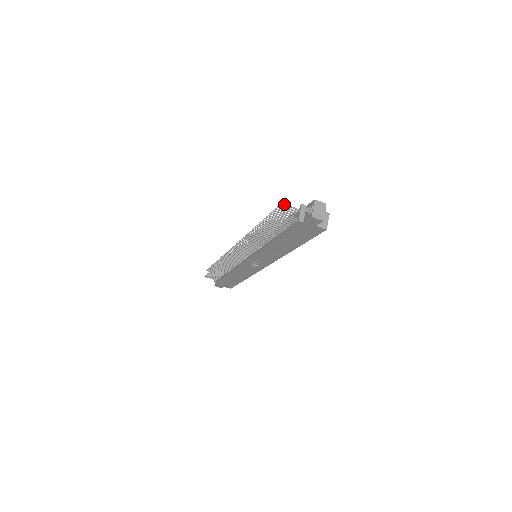
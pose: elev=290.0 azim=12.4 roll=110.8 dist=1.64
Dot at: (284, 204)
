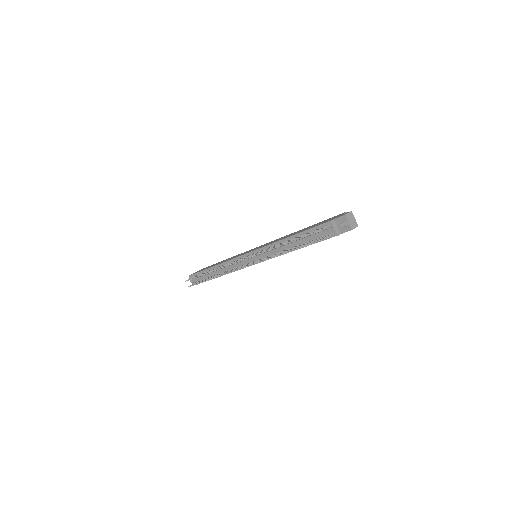
Dot at: occluded
